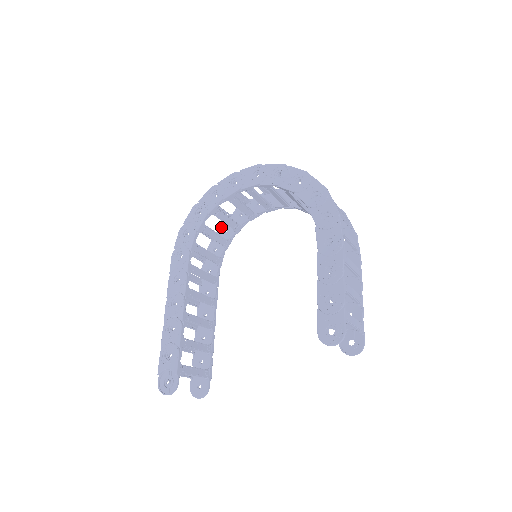
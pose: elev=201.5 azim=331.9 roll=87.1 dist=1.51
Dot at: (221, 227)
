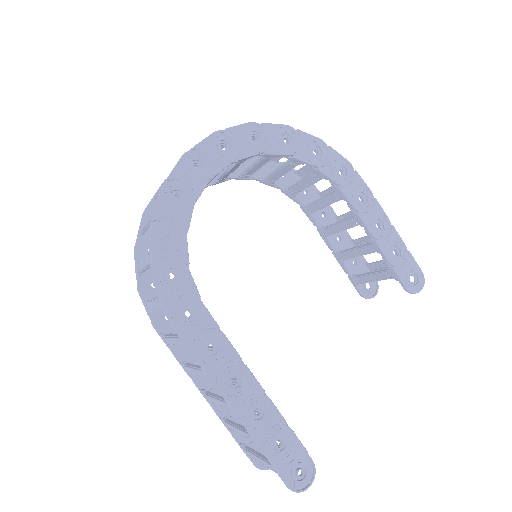
Dot at: (139, 248)
